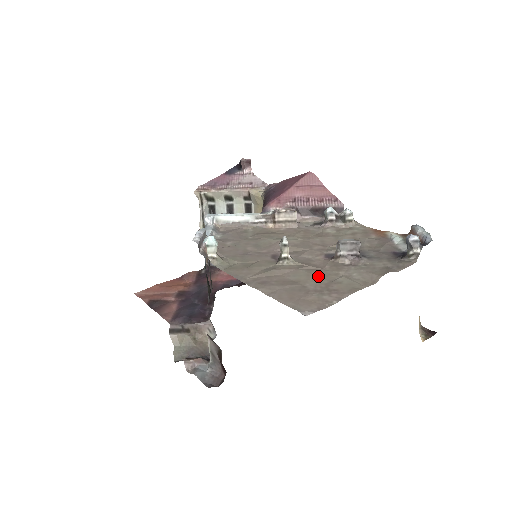
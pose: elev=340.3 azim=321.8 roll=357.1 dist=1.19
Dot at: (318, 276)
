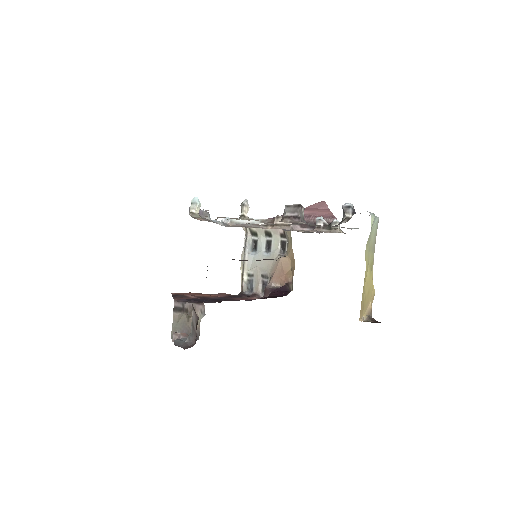
Dot at: occluded
